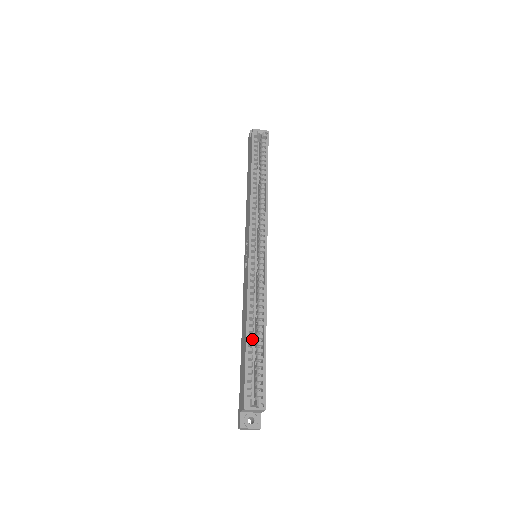
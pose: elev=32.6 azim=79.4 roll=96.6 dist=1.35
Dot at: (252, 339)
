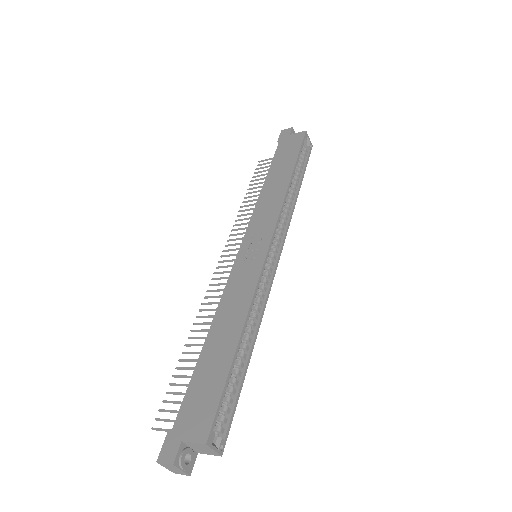
Dot at: occluded
